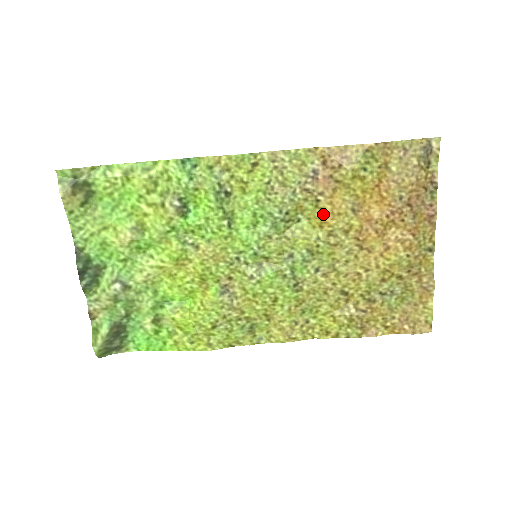
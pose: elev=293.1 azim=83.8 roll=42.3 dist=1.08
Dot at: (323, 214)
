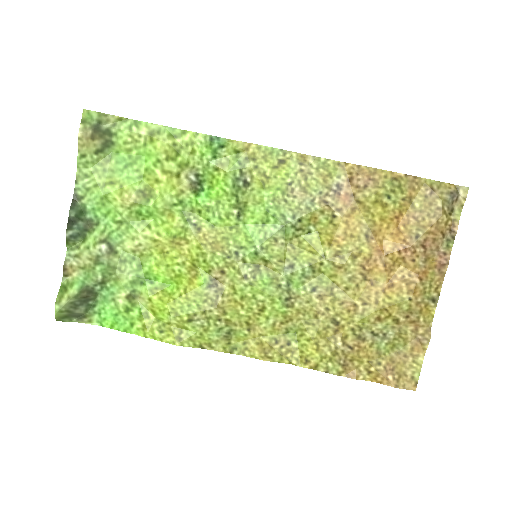
Dot at: (336, 231)
